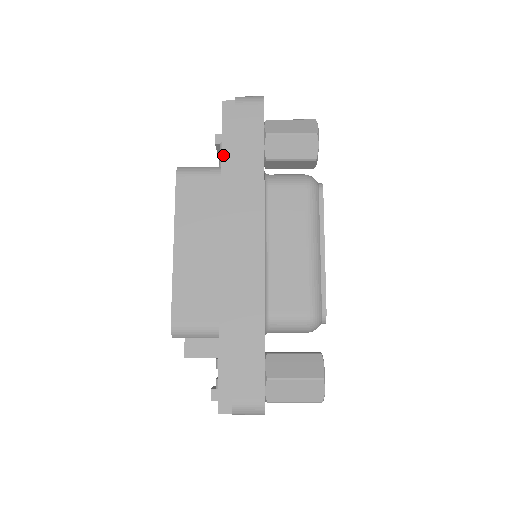
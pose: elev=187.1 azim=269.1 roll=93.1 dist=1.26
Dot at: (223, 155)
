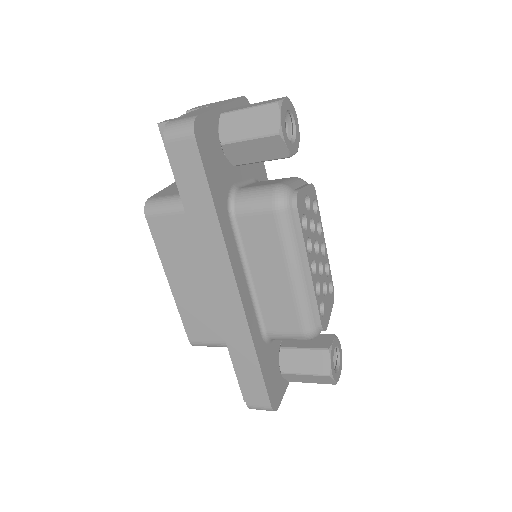
Dot at: (179, 190)
